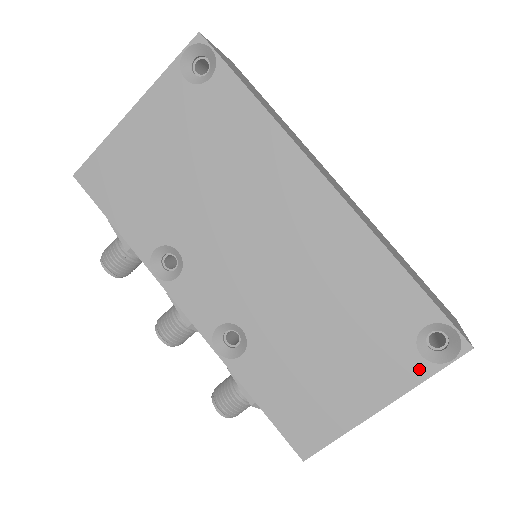
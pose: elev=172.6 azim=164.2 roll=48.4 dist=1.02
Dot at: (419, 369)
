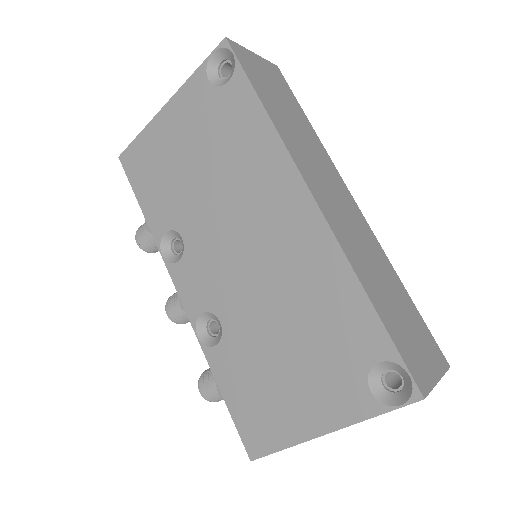
Dot at: (366, 405)
